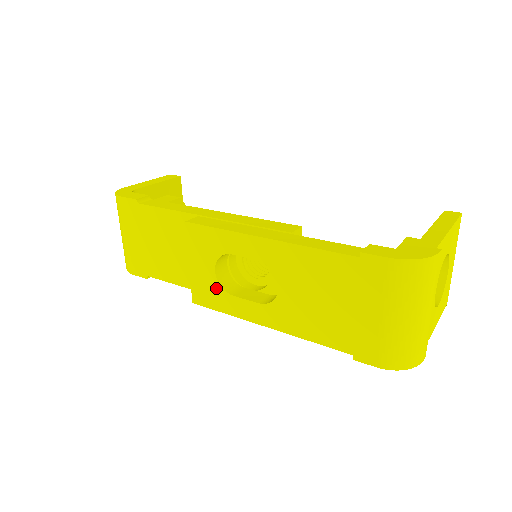
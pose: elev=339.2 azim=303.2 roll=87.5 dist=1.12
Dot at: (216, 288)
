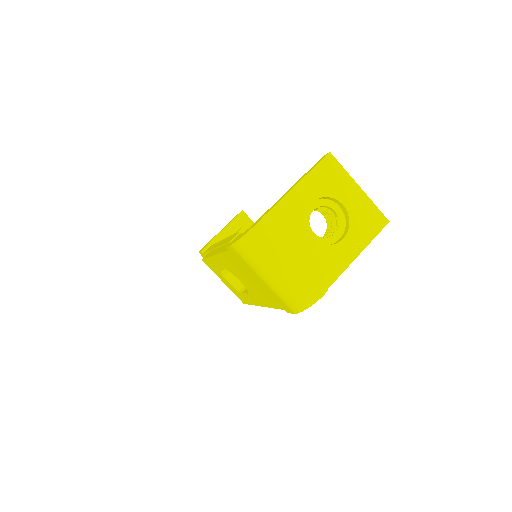
Dot at: (237, 291)
